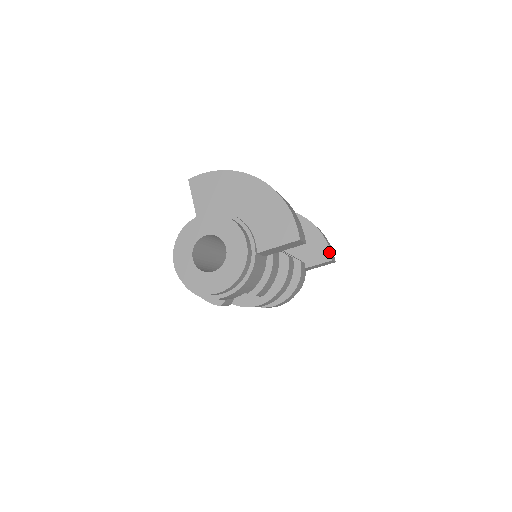
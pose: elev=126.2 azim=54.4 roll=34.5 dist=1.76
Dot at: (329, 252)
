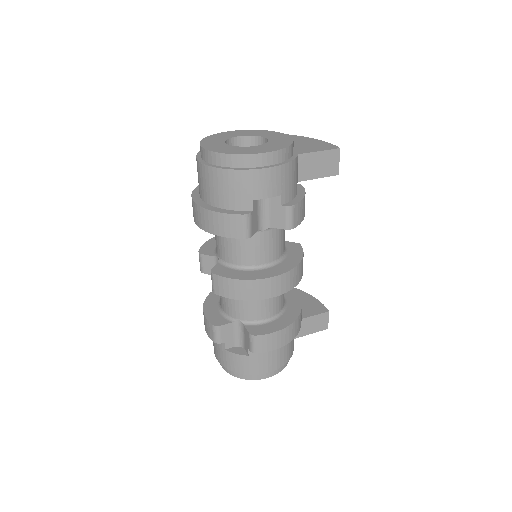
Dot at: (323, 306)
